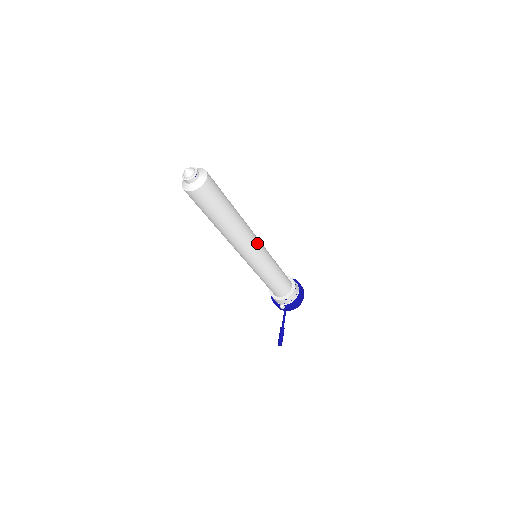
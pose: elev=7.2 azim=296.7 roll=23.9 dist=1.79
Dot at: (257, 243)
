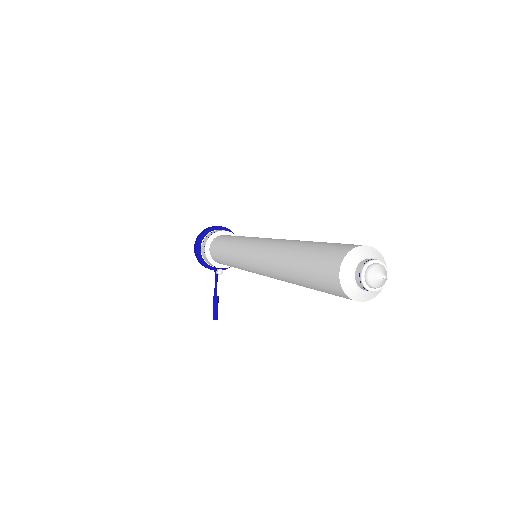
Dot at: occluded
